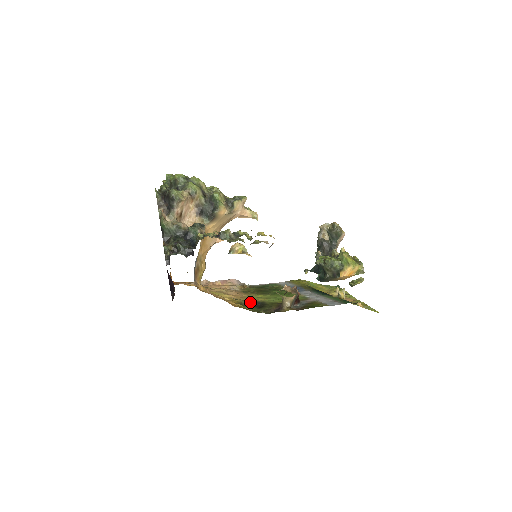
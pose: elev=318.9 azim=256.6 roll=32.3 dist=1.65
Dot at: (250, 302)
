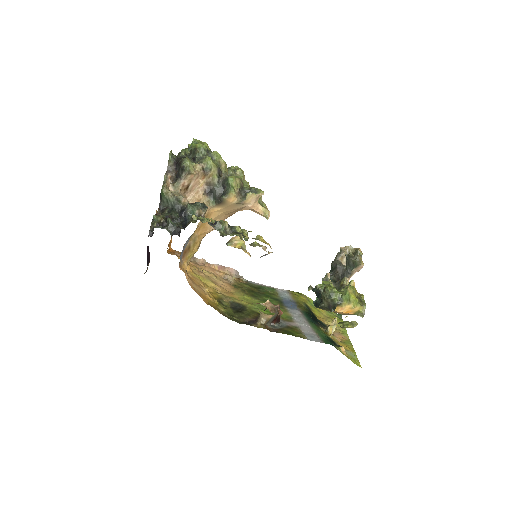
Dot at: (231, 301)
